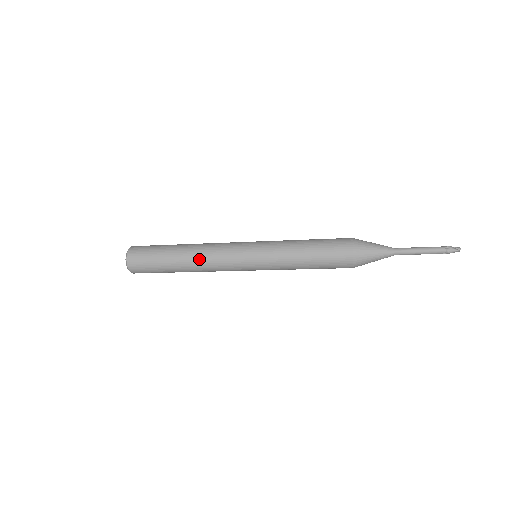
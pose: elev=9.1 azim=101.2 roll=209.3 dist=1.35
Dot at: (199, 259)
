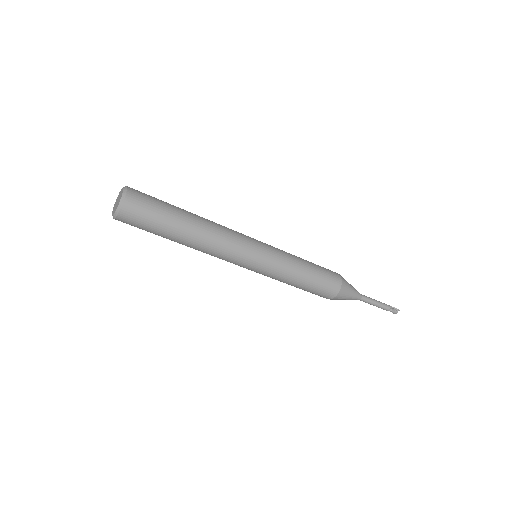
Dot at: (212, 224)
